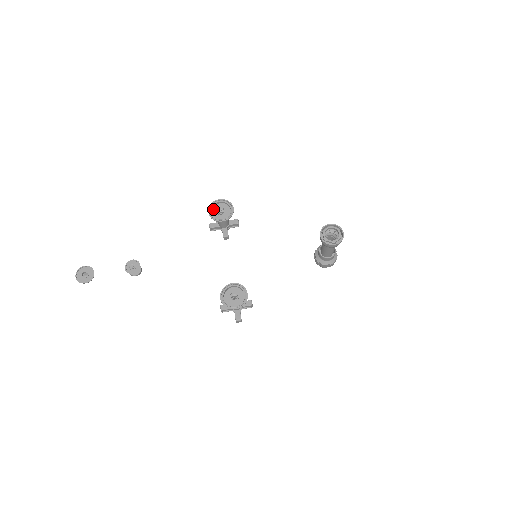
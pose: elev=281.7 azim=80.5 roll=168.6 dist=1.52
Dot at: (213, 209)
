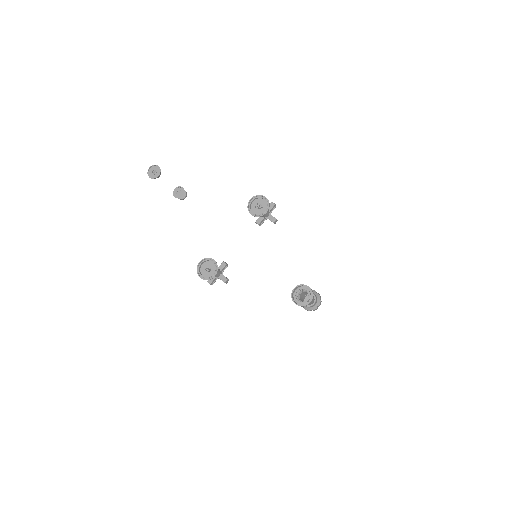
Dot at: (256, 200)
